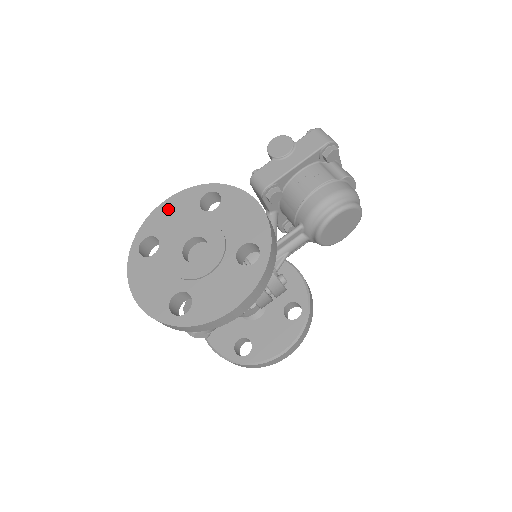
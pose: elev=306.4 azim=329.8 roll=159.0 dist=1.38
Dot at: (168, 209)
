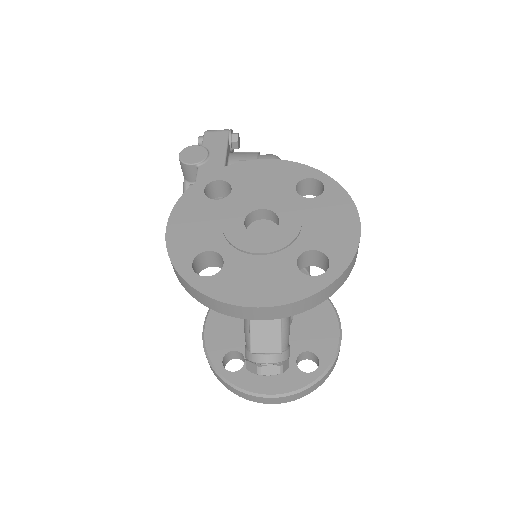
Dot at: (182, 226)
